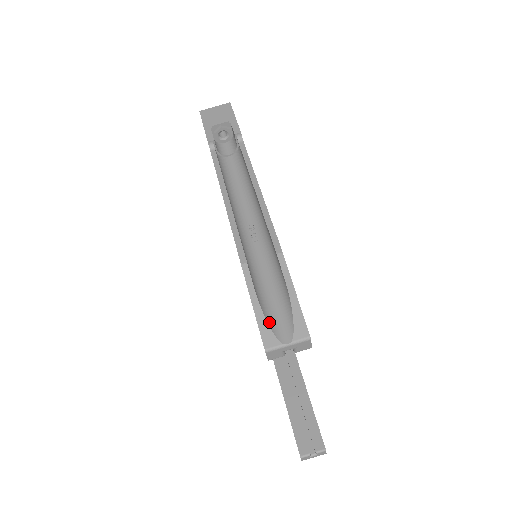
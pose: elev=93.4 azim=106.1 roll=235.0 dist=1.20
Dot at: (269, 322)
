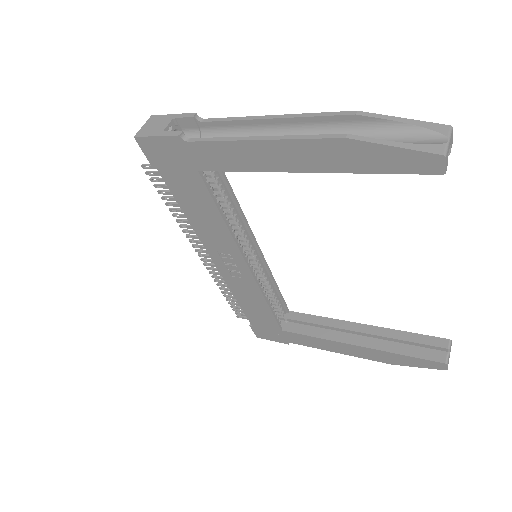
Dot at: (417, 144)
